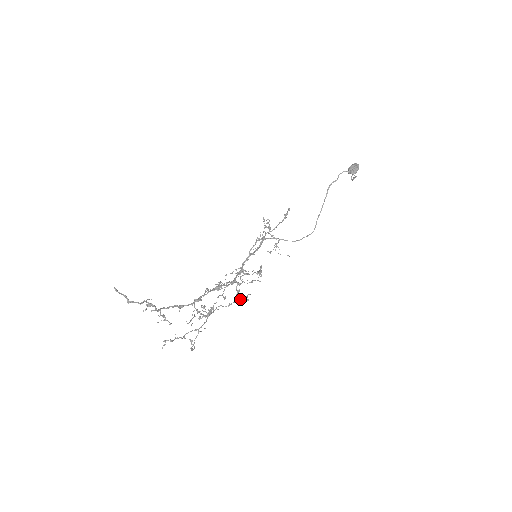
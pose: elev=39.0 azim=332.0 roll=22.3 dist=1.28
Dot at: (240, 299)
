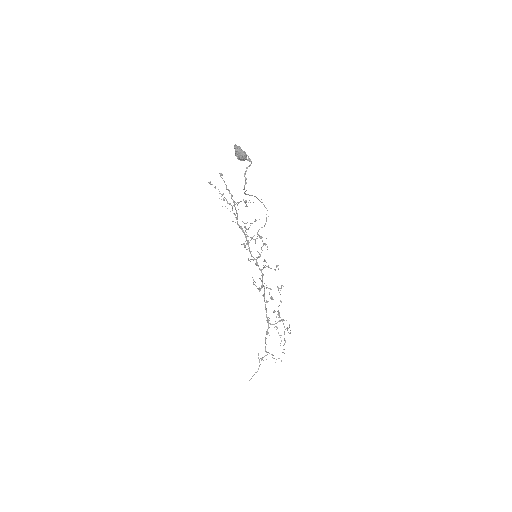
Dot at: (280, 290)
